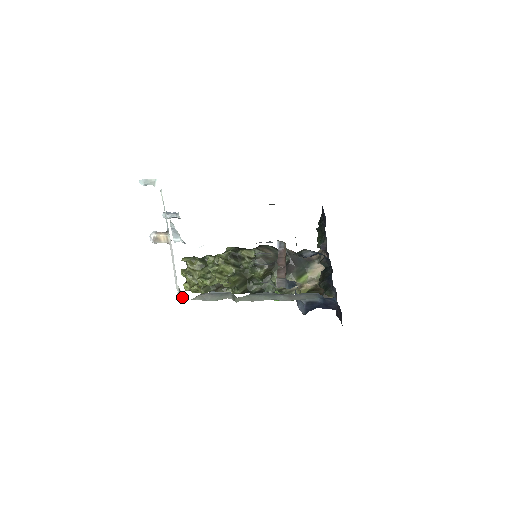
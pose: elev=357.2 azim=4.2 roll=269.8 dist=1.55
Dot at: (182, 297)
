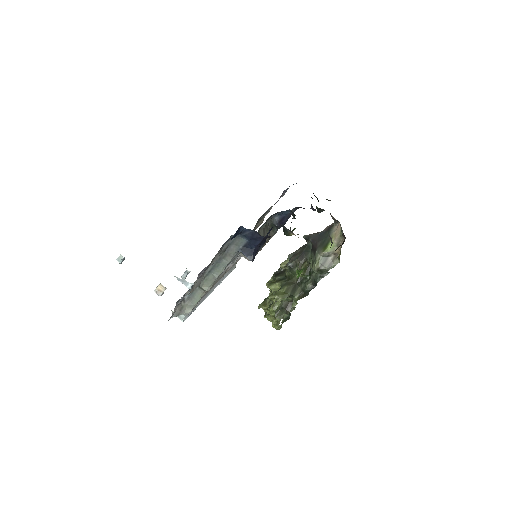
Dot at: (180, 316)
